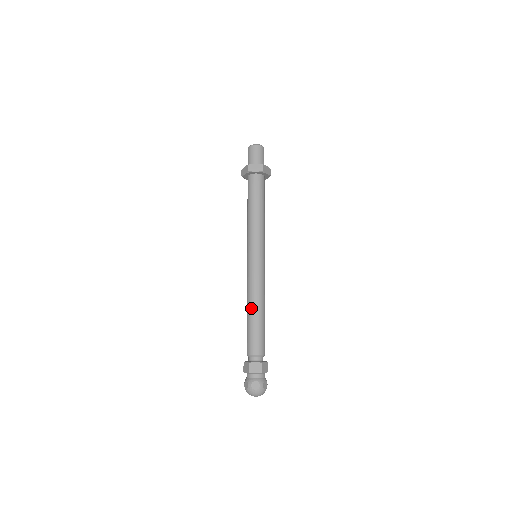
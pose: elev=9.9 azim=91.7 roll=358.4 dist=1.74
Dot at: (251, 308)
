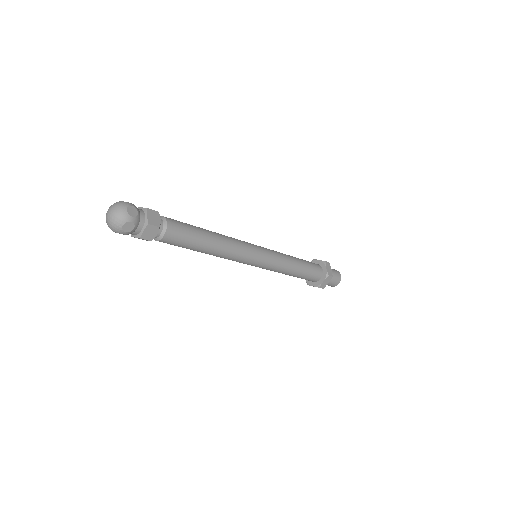
Dot at: occluded
